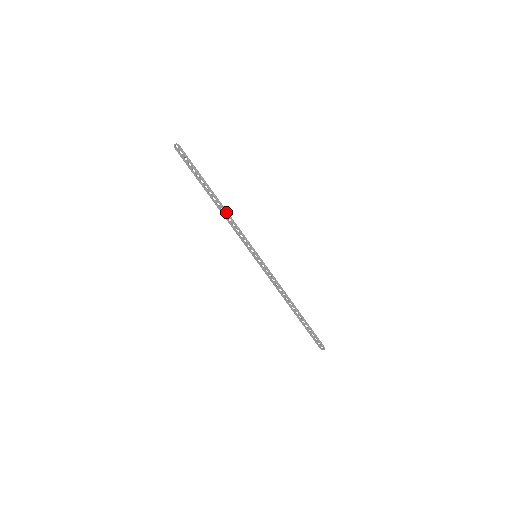
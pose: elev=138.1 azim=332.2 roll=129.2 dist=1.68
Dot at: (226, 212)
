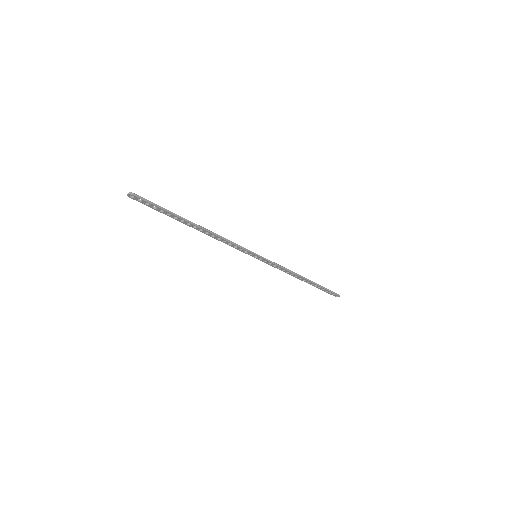
Dot at: (213, 234)
